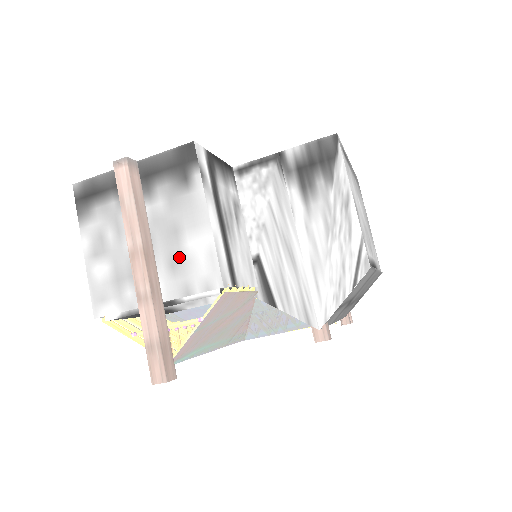
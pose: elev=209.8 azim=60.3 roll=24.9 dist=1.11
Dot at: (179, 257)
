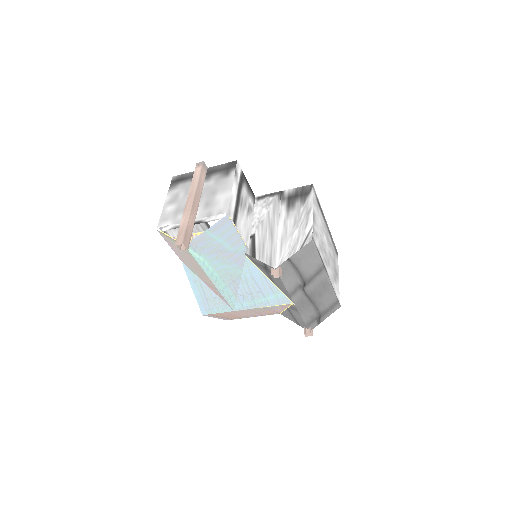
Dot at: (211, 202)
